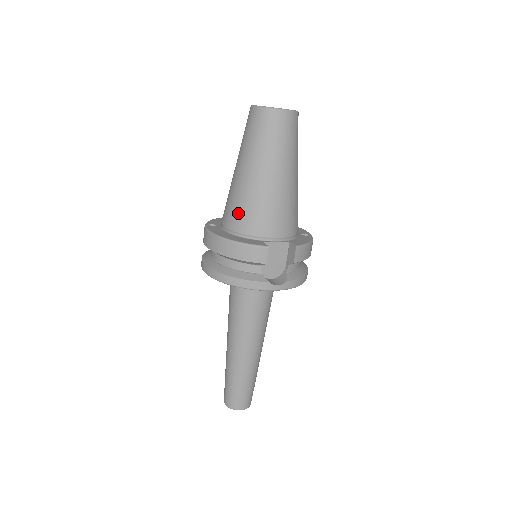
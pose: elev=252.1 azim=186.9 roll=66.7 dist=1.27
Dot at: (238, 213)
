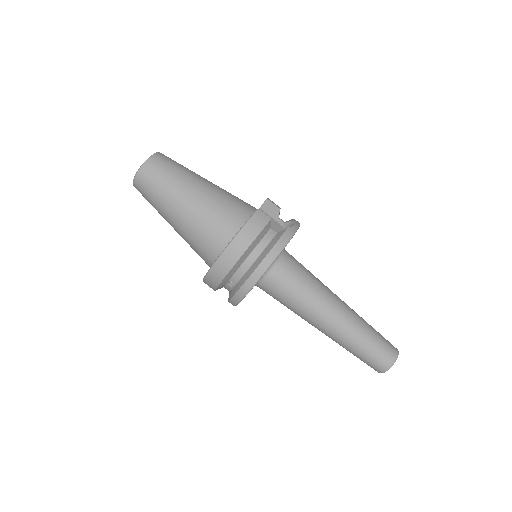
Dot at: (215, 227)
